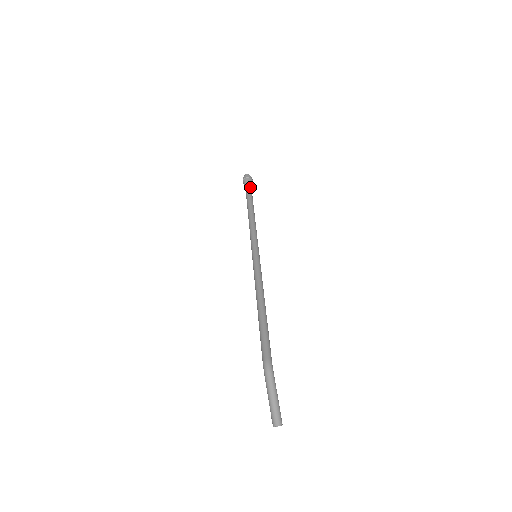
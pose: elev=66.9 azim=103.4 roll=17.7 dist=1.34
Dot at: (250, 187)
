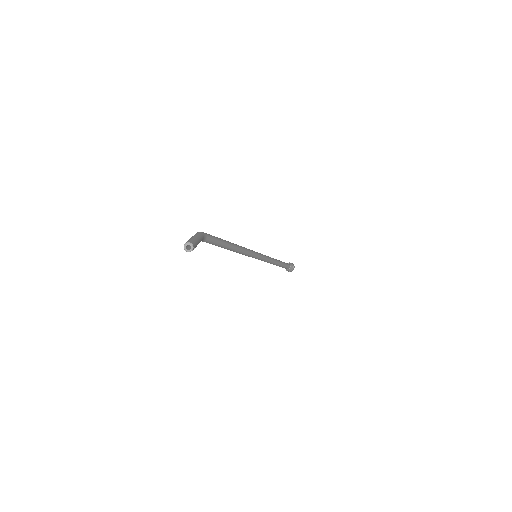
Dot at: occluded
